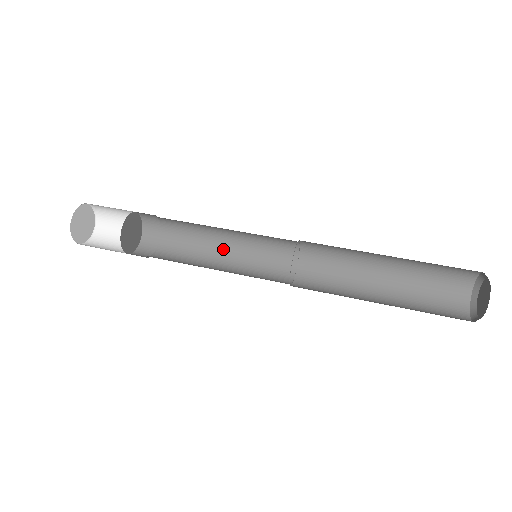
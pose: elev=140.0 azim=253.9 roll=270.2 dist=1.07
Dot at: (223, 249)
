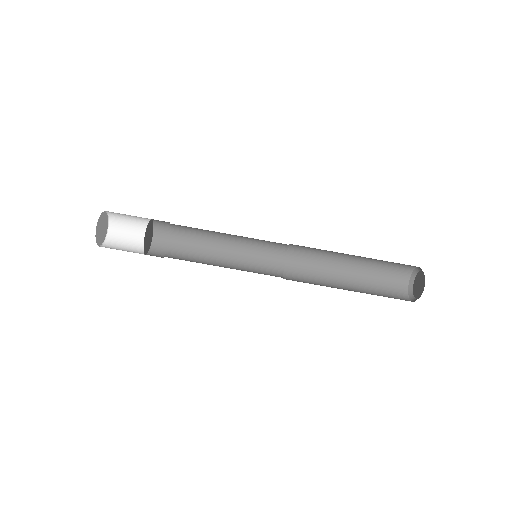
Dot at: (226, 243)
